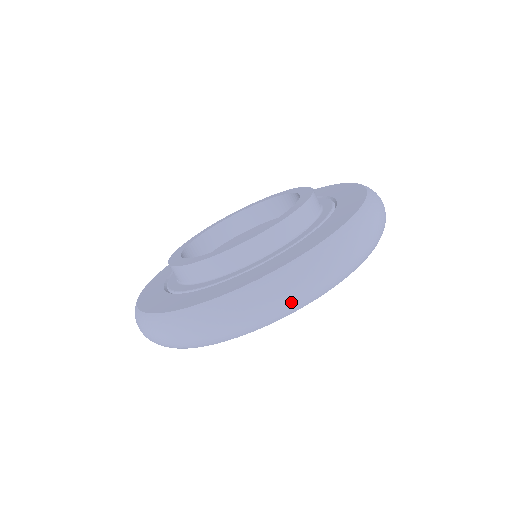
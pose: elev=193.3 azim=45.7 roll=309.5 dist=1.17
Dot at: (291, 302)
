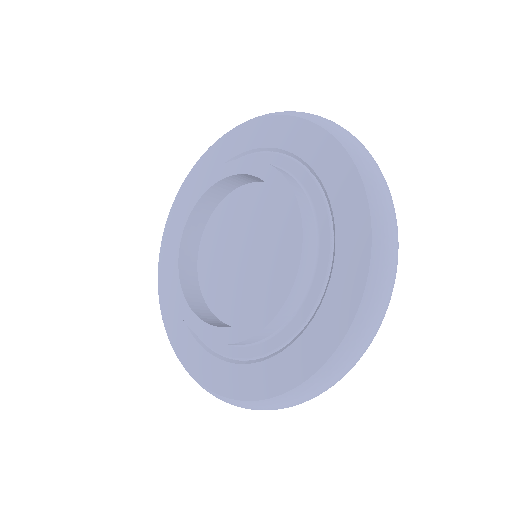
Dot at: occluded
